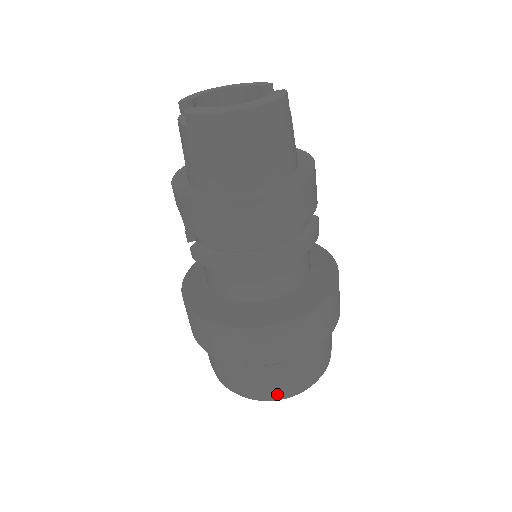
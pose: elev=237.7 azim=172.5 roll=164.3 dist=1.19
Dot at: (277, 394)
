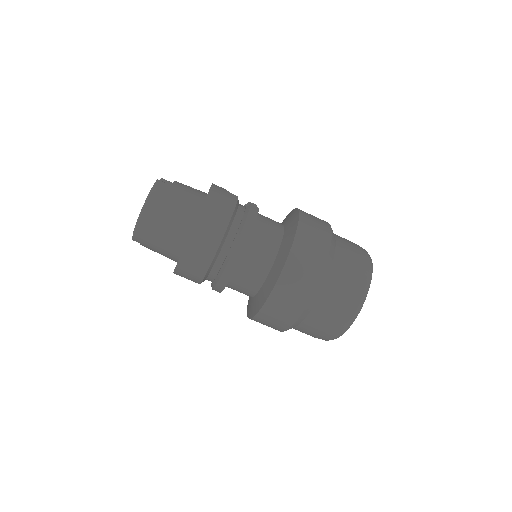
Dot at: (345, 317)
